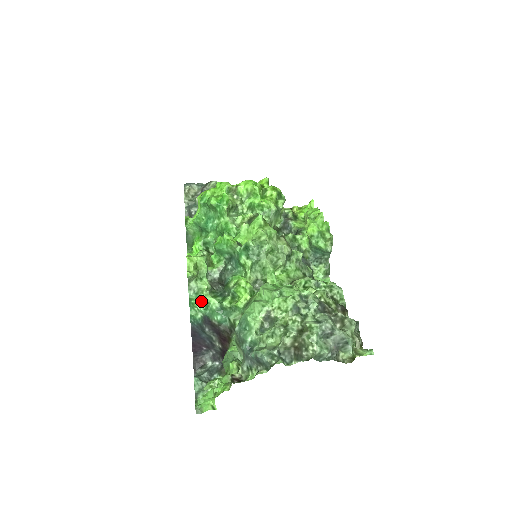
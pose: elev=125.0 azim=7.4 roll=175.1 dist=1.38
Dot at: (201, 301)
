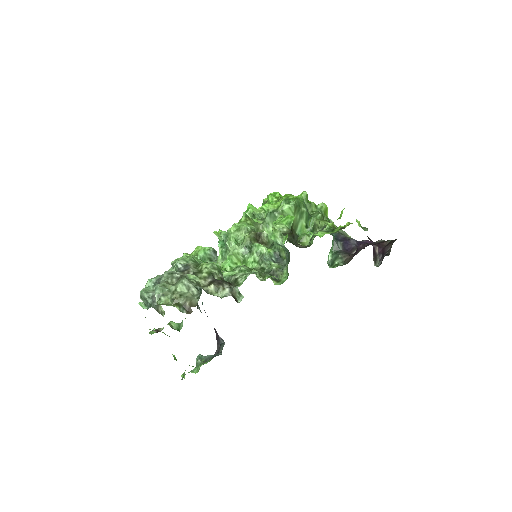
Dot at: occluded
